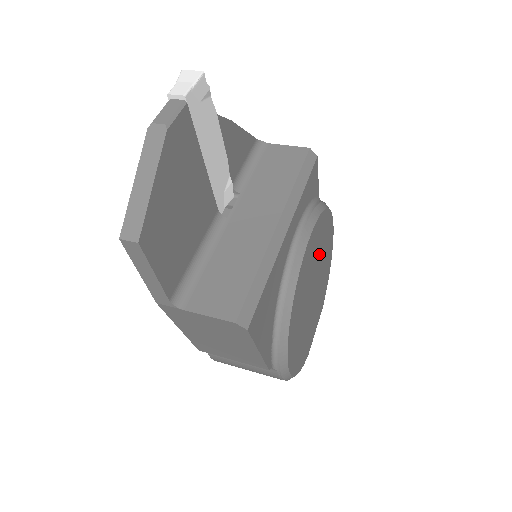
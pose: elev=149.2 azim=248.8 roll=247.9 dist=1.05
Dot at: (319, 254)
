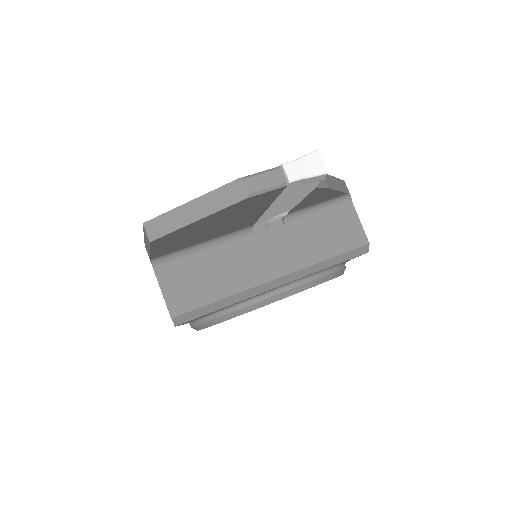
Dot at: occluded
